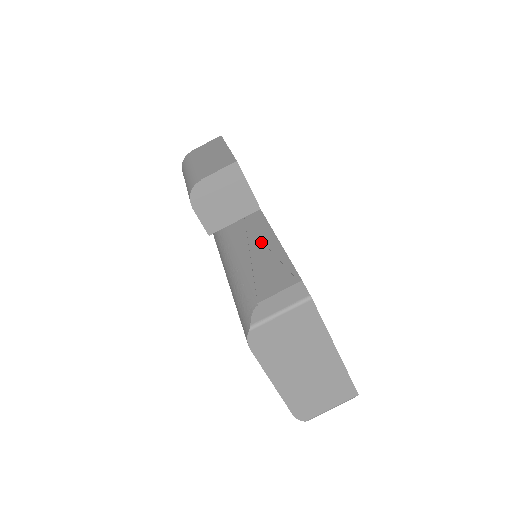
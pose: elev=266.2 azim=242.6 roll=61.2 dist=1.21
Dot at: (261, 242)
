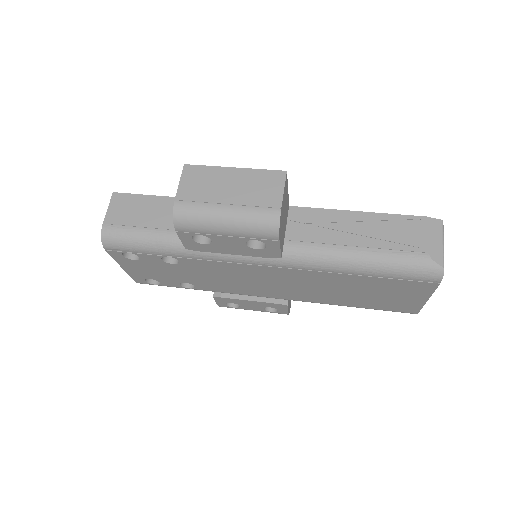
Dot at: (342, 223)
